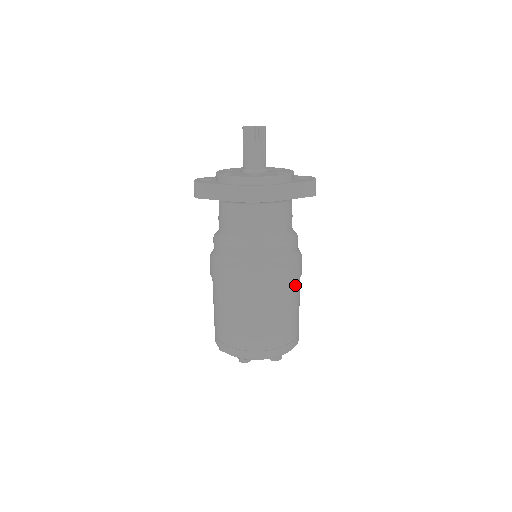
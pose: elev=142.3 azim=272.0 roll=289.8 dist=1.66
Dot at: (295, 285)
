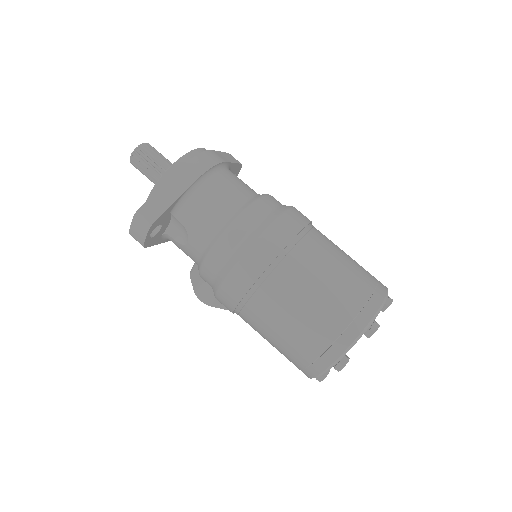
Dot at: occluded
